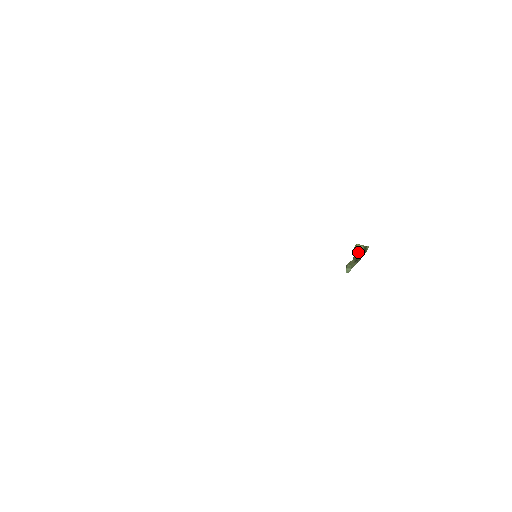
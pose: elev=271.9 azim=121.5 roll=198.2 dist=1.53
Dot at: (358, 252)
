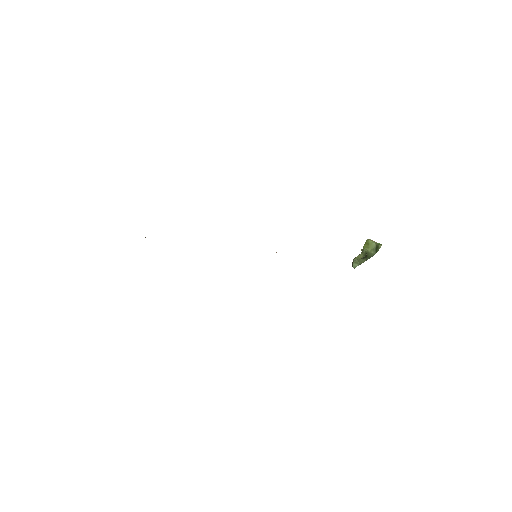
Dot at: (369, 249)
